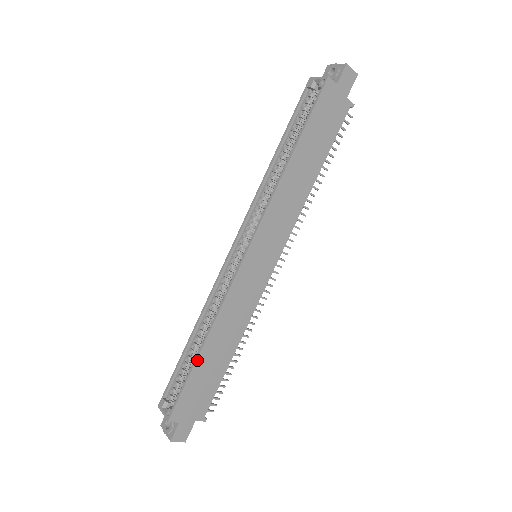
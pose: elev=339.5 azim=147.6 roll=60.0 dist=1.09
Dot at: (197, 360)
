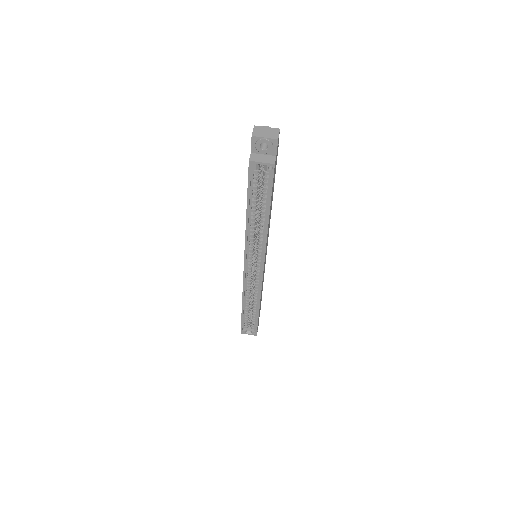
Dot at: occluded
